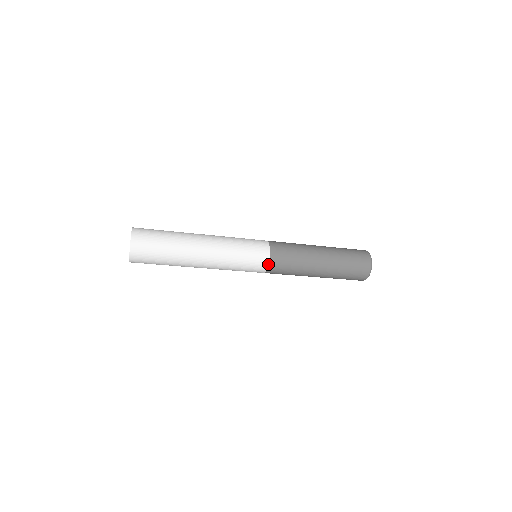
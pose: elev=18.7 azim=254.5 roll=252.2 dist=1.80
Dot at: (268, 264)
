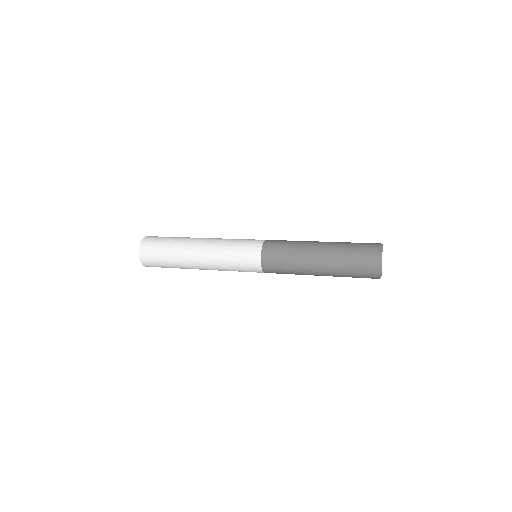
Dot at: (261, 267)
